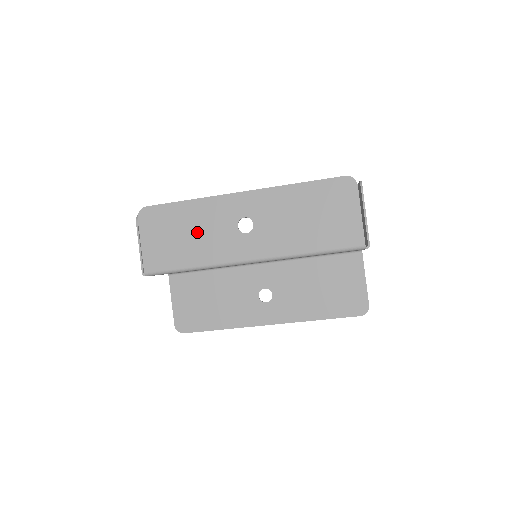
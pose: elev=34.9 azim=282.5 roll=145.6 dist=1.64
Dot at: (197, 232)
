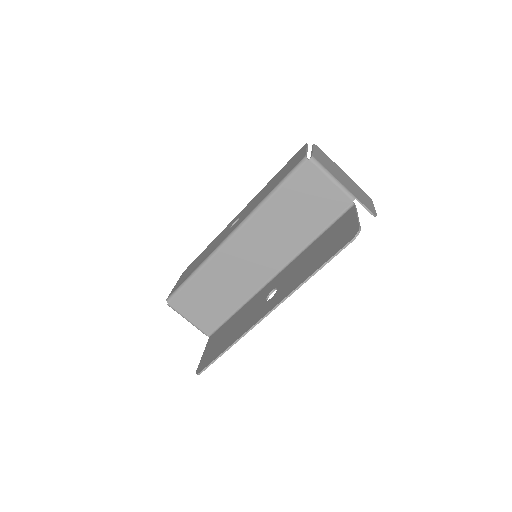
Dot at: occluded
